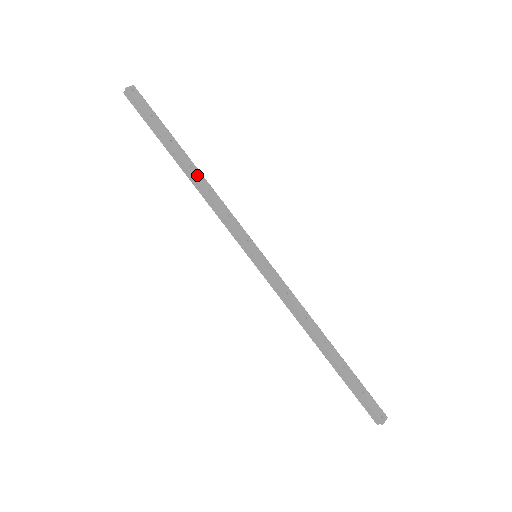
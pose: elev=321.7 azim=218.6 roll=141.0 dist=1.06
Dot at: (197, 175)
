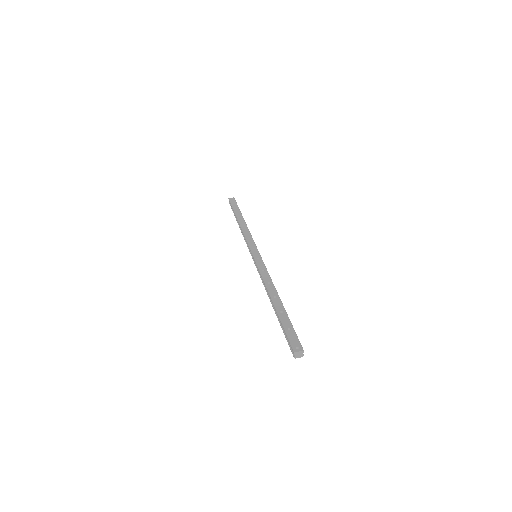
Dot at: (242, 224)
